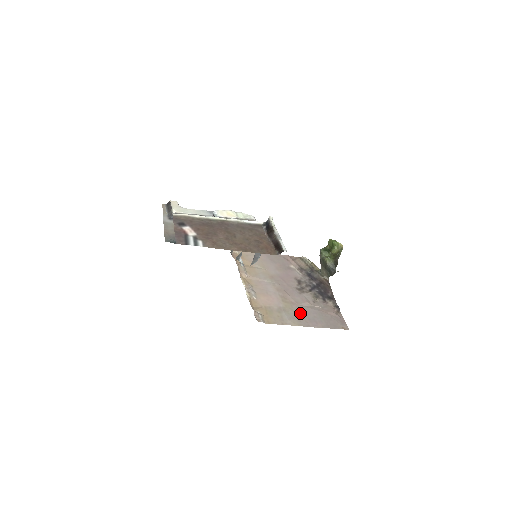
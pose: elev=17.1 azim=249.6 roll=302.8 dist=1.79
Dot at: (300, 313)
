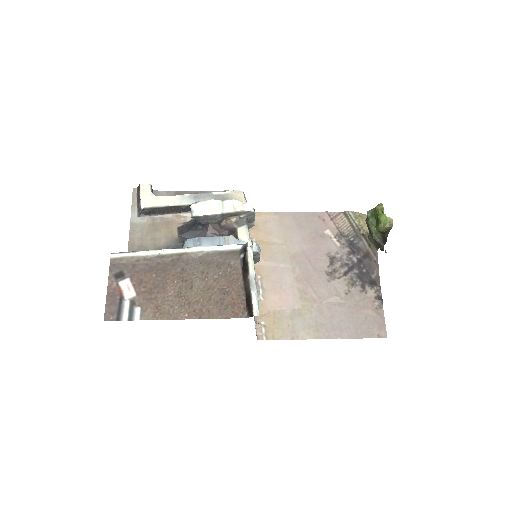
Dot at: (321, 316)
